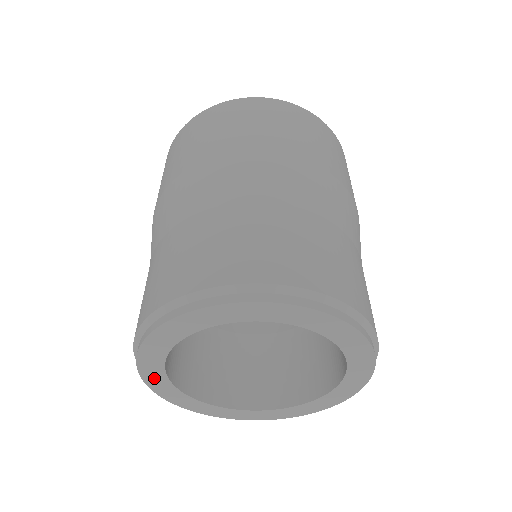
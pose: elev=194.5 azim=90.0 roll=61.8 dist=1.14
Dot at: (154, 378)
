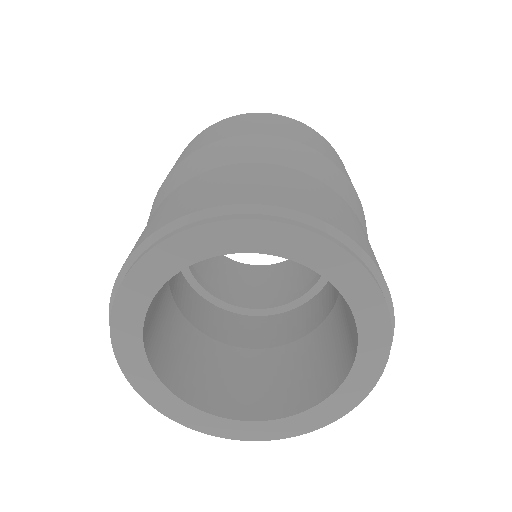
Dot at: (134, 367)
